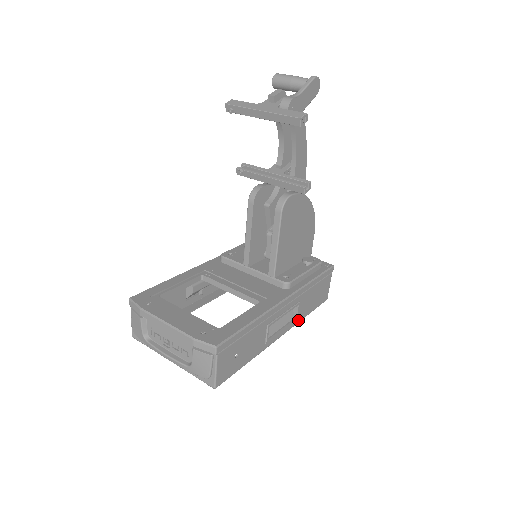
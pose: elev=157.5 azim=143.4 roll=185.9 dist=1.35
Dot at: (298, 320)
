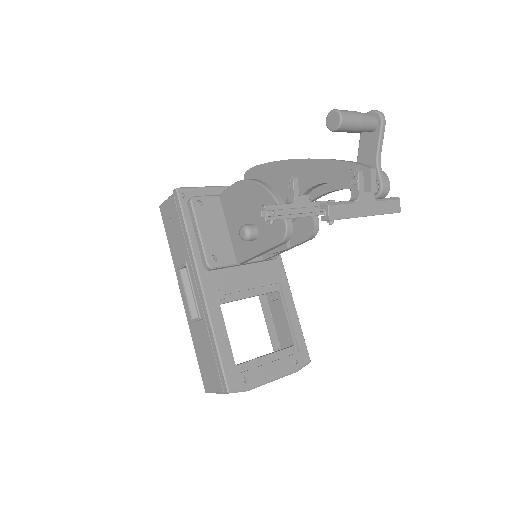
Dot at: occluded
